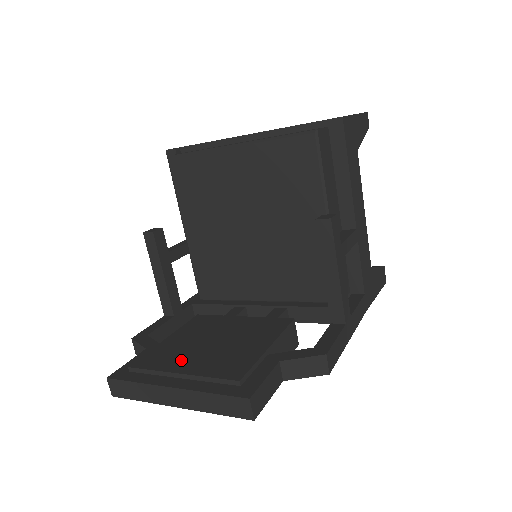
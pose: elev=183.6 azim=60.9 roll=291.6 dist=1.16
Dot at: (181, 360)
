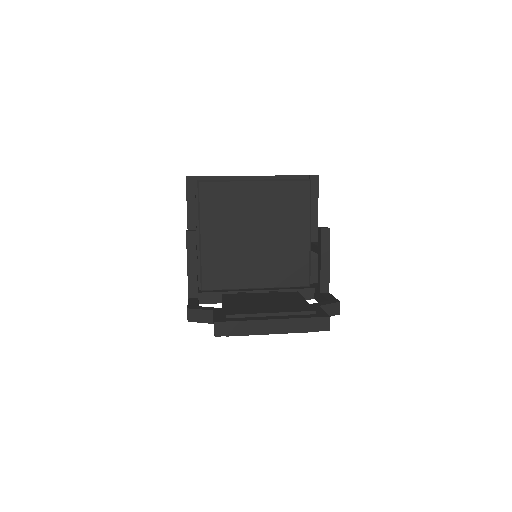
Dot at: (260, 309)
